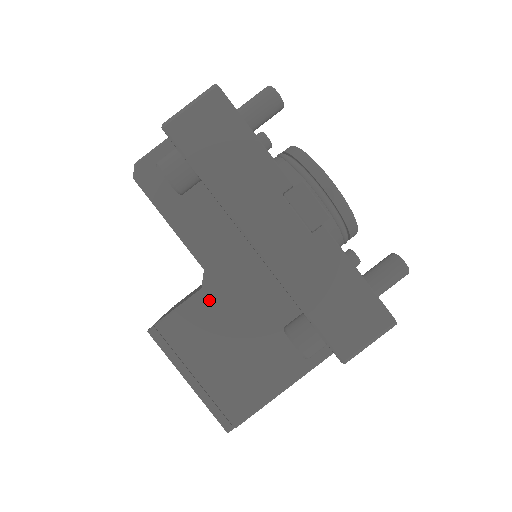
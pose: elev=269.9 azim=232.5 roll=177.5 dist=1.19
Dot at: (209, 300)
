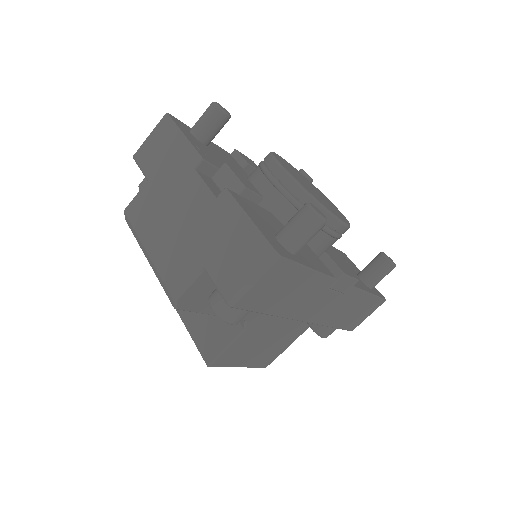
Dot at: (251, 332)
